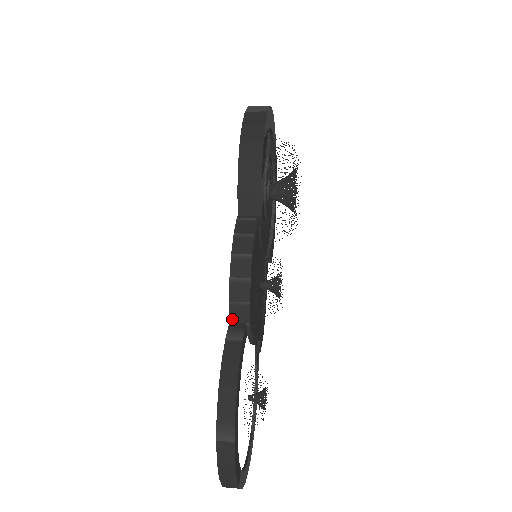
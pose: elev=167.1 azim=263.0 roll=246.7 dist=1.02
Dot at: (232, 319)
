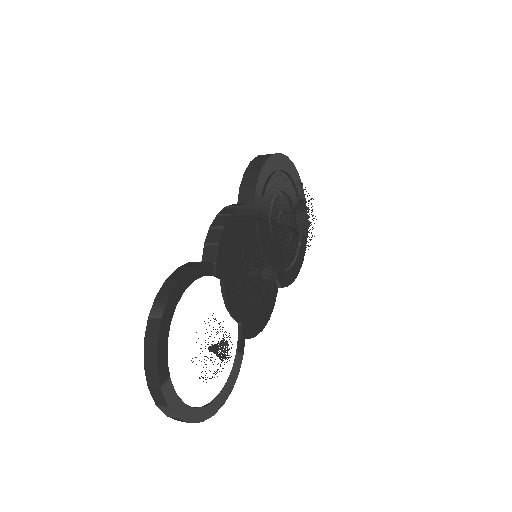
Dot at: (204, 258)
